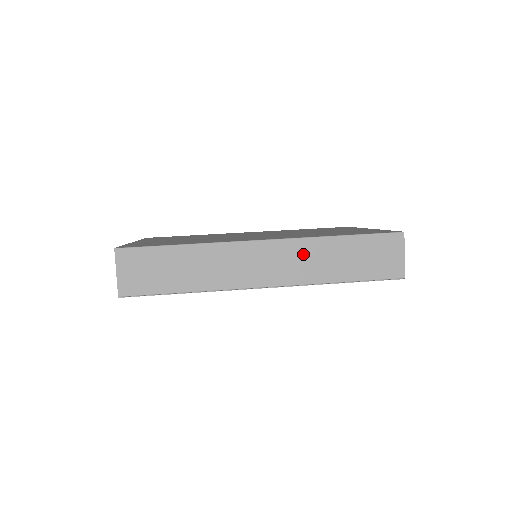
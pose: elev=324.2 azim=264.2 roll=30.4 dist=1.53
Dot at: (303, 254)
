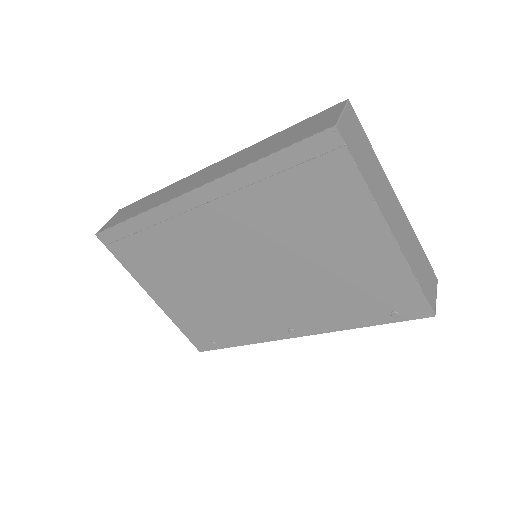
Dot at: (236, 158)
